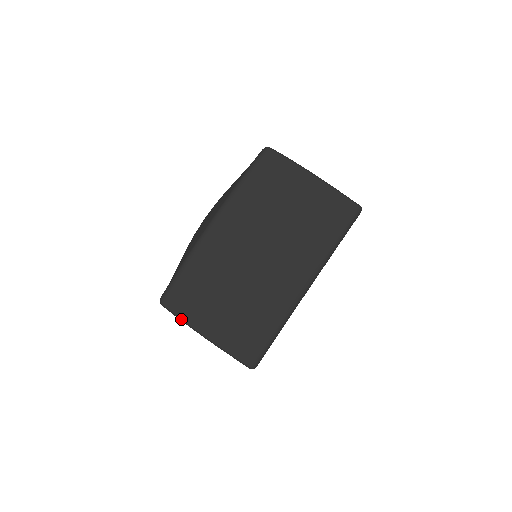
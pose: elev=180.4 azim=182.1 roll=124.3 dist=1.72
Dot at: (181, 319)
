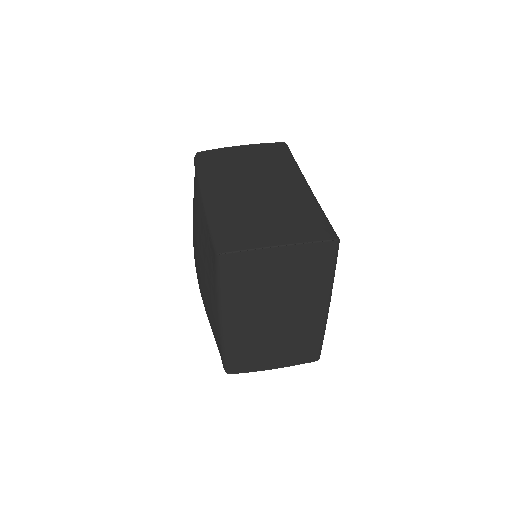
Dot at: (248, 250)
